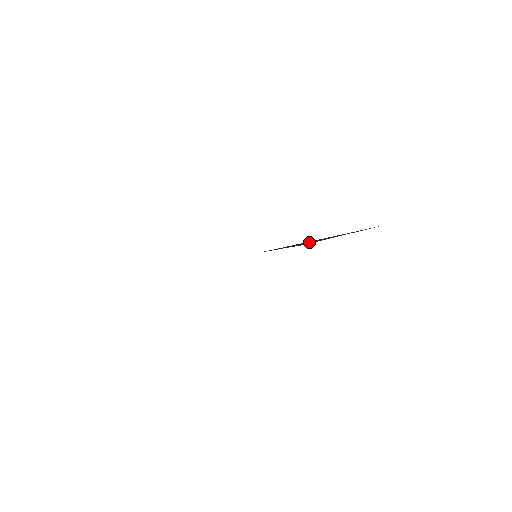
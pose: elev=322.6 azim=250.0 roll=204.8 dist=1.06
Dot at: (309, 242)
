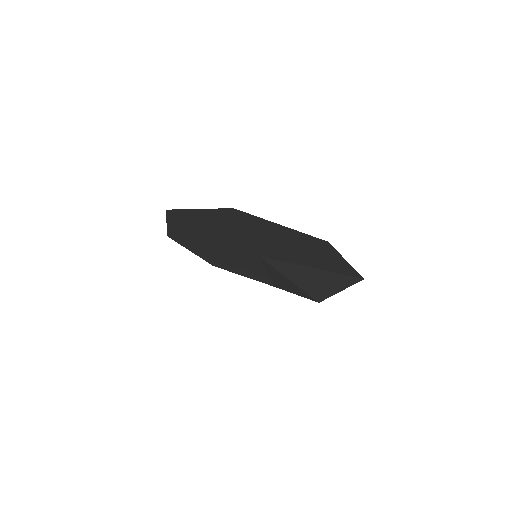
Dot at: (309, 280)
